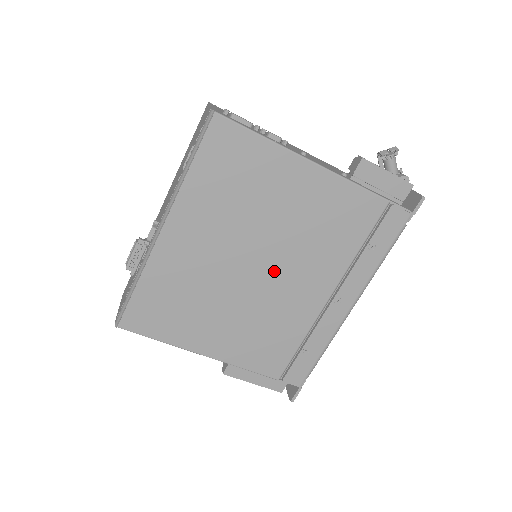
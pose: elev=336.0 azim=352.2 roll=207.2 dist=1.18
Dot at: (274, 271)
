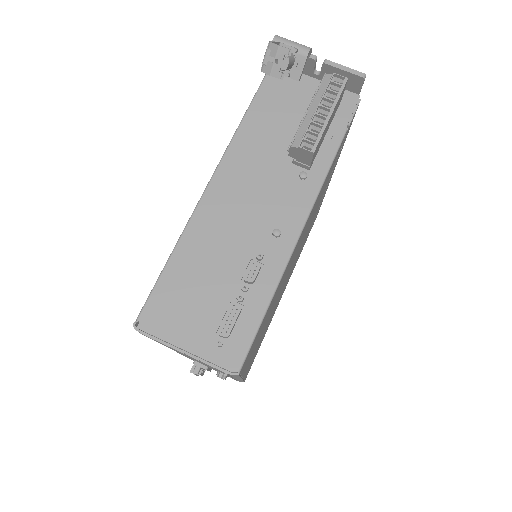
Dot at: occluded
